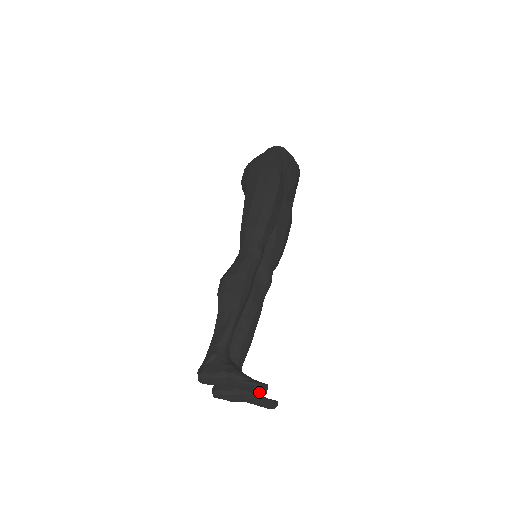
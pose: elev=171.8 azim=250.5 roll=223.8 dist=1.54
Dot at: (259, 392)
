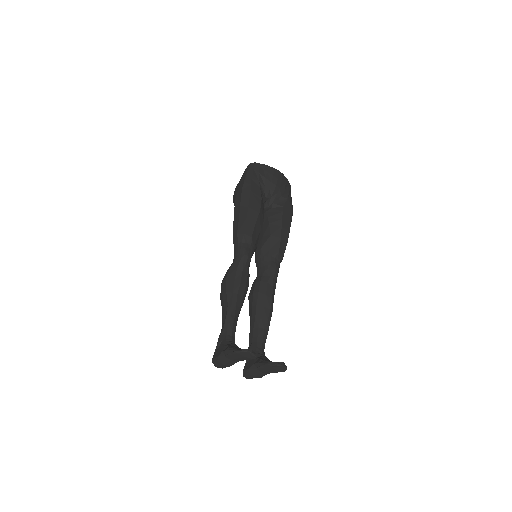
Dot at: (251, 358)
